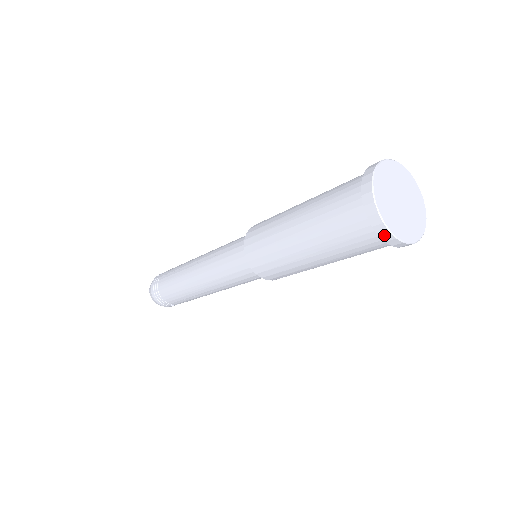
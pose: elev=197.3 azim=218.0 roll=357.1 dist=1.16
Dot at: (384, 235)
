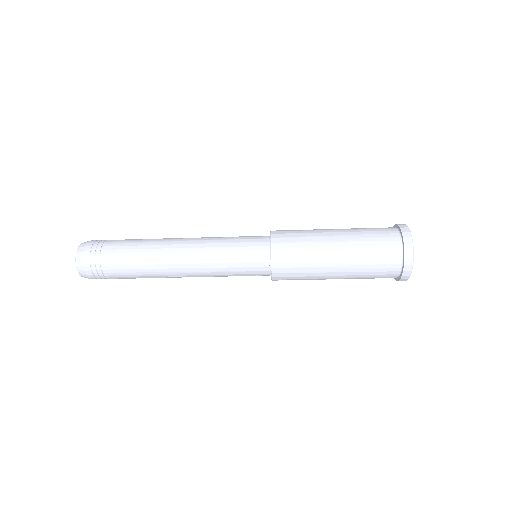
Dot at: (408, 252)
